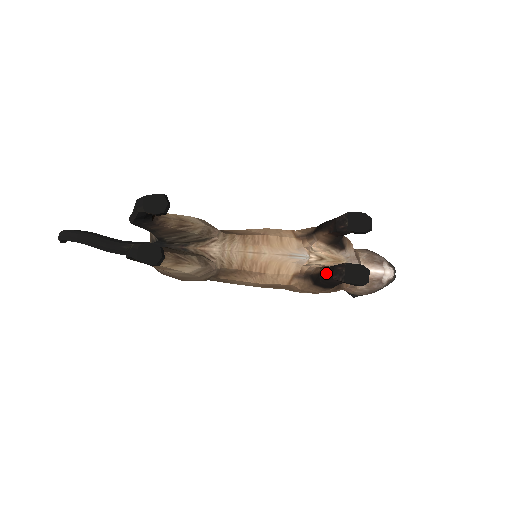
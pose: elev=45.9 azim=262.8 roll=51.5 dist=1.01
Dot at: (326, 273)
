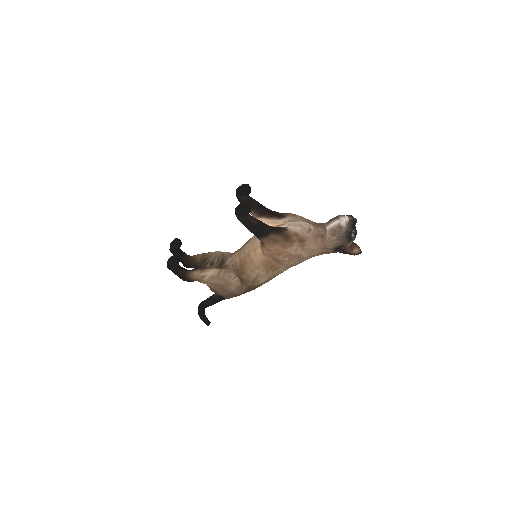
Dot at: occluded
